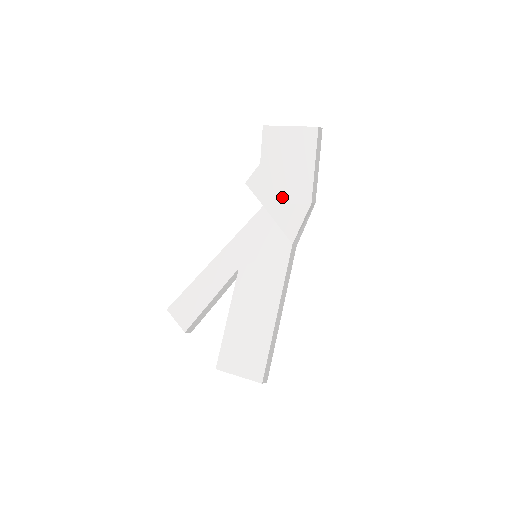
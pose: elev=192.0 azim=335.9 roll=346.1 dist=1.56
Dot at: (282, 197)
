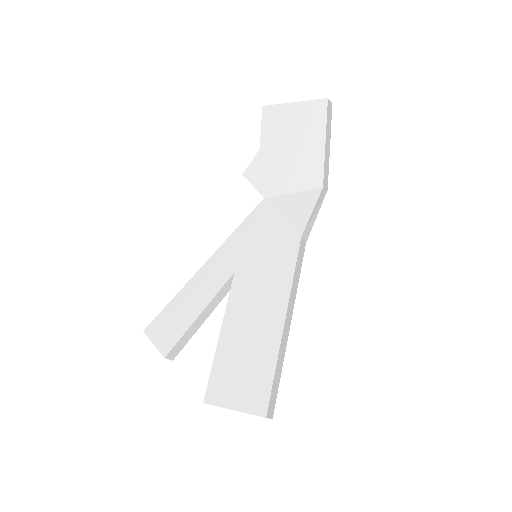
Dot at: (287, 185)
